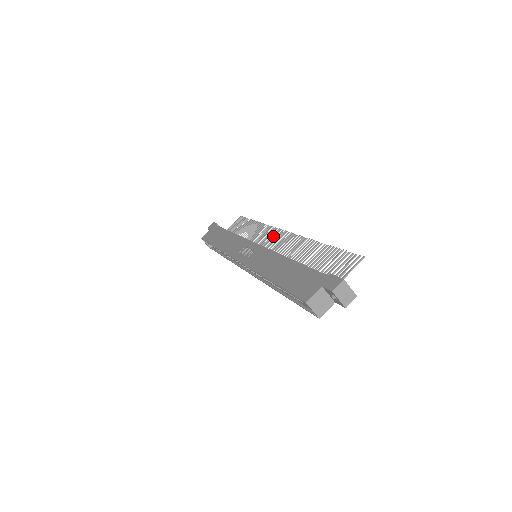
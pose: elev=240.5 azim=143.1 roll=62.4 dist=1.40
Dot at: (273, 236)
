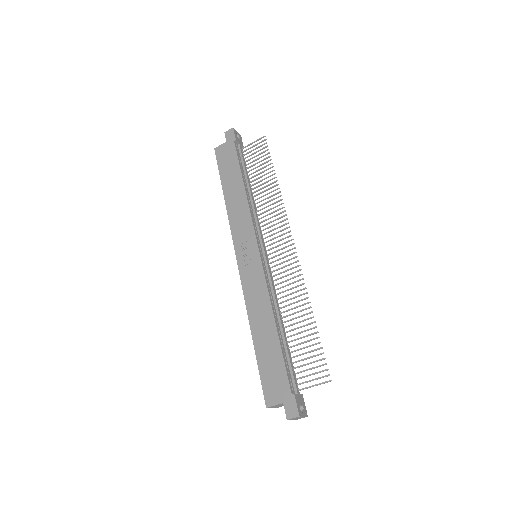
Dot at: (280, 235)
